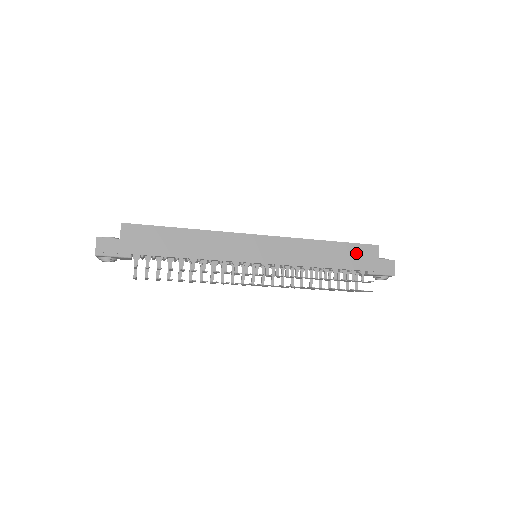
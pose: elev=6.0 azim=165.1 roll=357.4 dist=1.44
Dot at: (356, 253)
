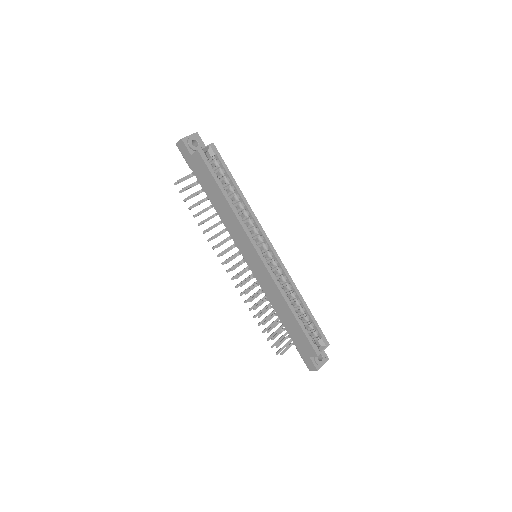
Dot at: (301, 338)
